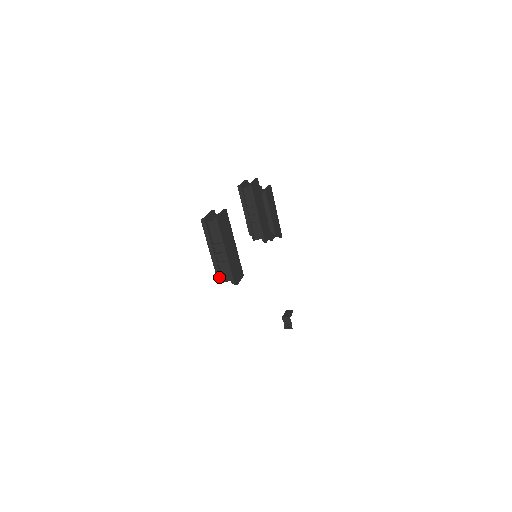
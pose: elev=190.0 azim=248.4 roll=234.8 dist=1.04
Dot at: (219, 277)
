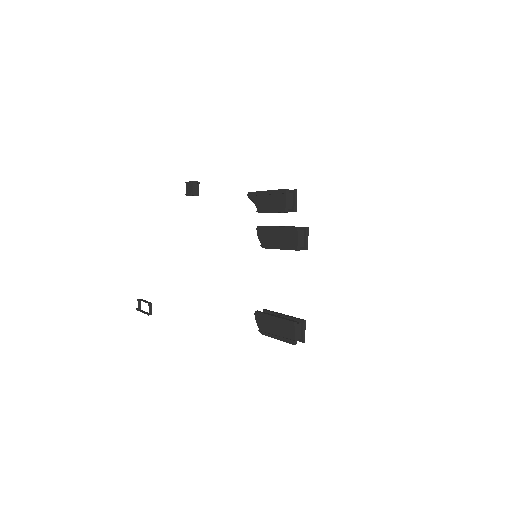
Dot at: (262, 334)
